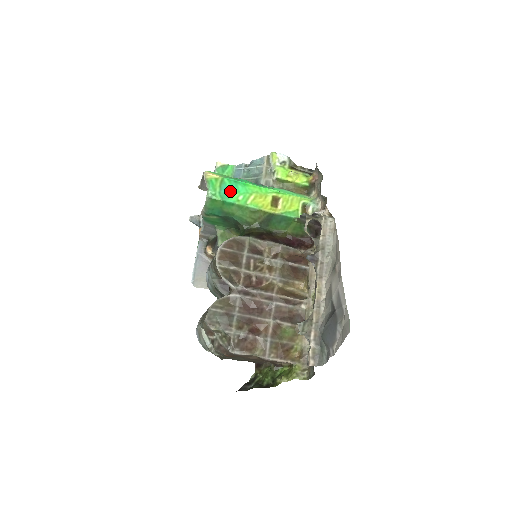
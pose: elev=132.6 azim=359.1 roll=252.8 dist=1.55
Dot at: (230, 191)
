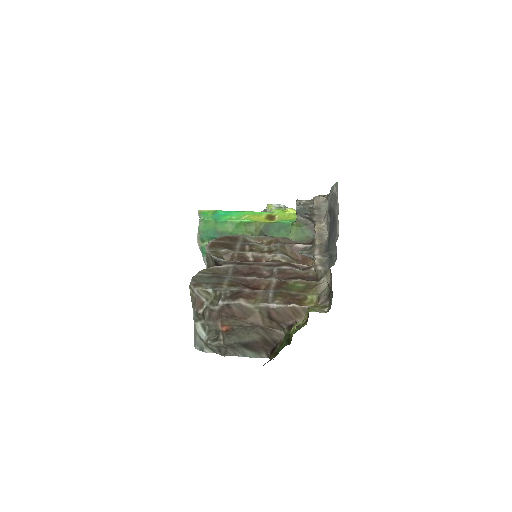
Dot at: (223, 215)
